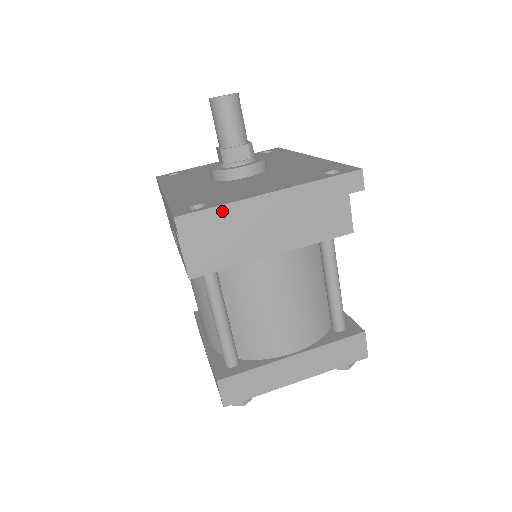
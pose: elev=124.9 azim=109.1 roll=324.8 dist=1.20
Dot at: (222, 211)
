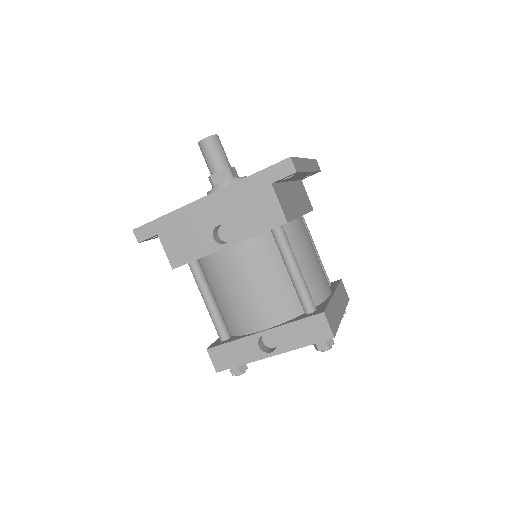
Dot at: (299, 161)
